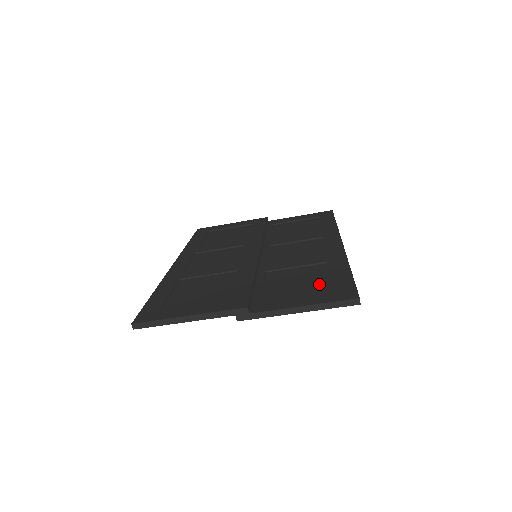
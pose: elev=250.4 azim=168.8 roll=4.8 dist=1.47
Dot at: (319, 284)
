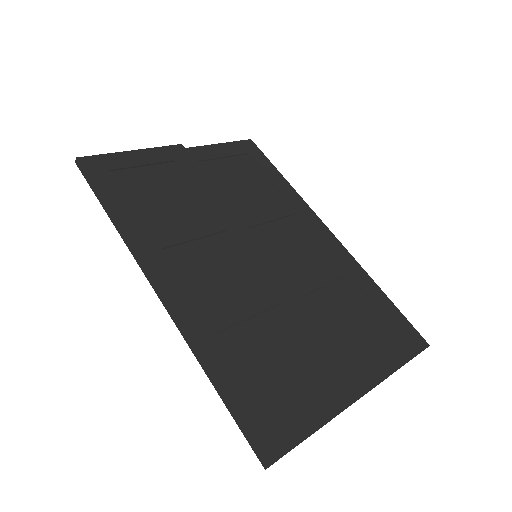
Dot at: (377, 321)
